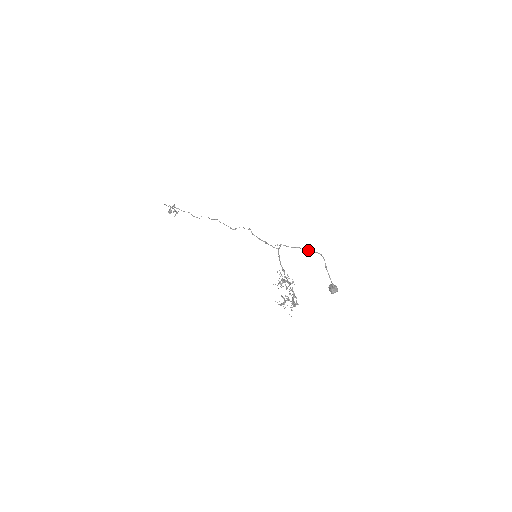
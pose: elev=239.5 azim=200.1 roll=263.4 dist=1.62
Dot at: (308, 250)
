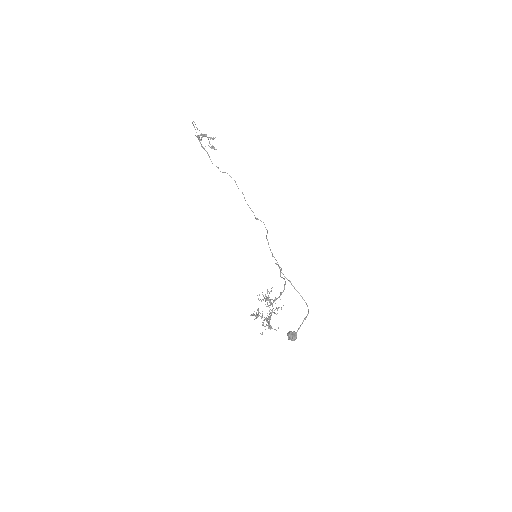
Dot at: (298, 292)
